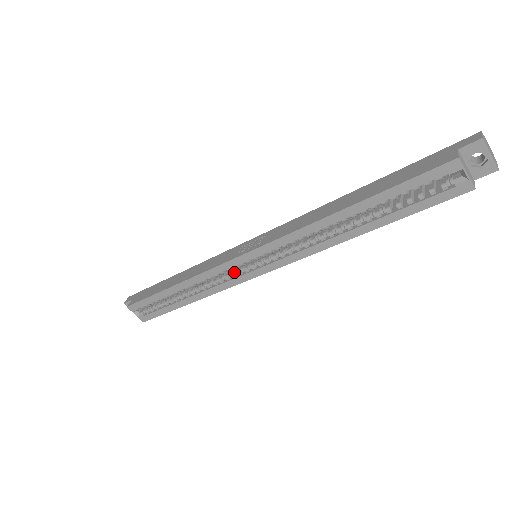
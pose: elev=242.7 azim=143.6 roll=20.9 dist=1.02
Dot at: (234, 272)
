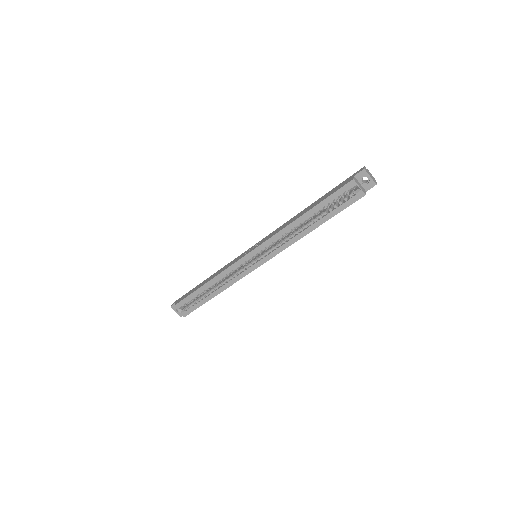
Dot at: (243, 268)
